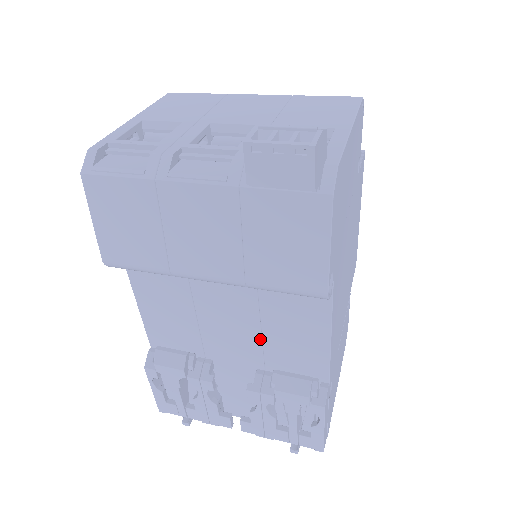
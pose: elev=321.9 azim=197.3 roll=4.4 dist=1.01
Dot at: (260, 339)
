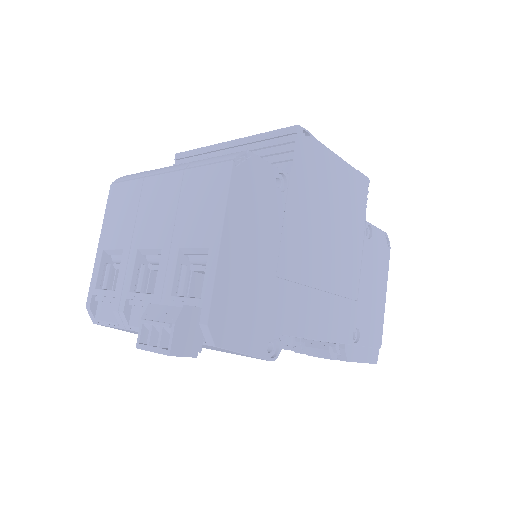
Dot at: occluded
